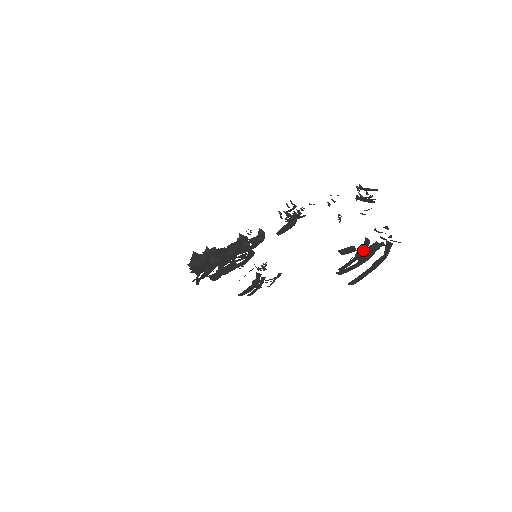
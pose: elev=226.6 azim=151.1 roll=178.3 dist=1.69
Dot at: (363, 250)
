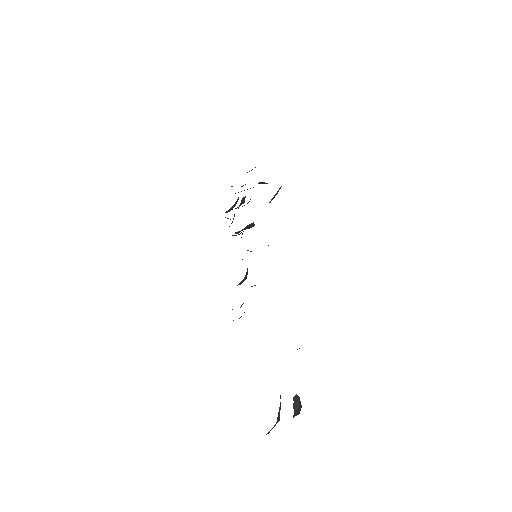
Dot at: occluded
